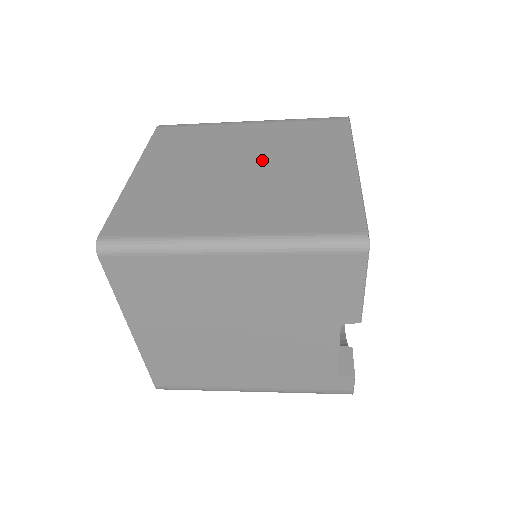
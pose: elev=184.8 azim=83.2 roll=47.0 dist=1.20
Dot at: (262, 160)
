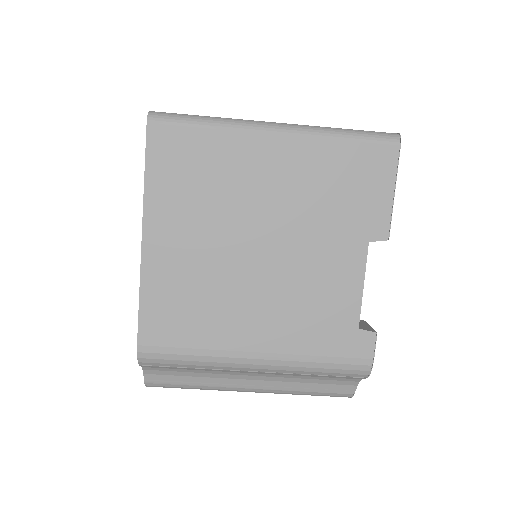
Dot at: occluded
